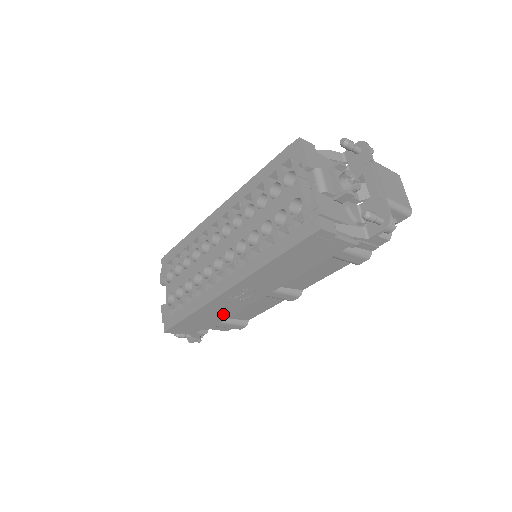
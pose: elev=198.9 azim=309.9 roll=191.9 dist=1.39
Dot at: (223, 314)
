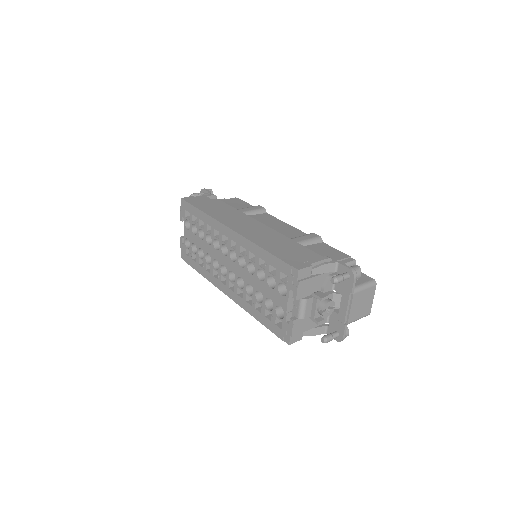
Dot at: occluded
